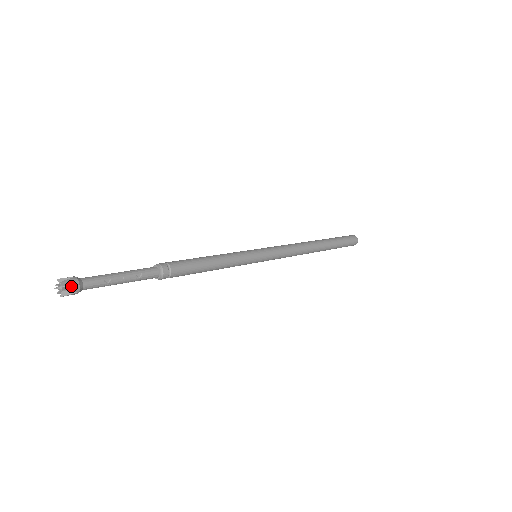
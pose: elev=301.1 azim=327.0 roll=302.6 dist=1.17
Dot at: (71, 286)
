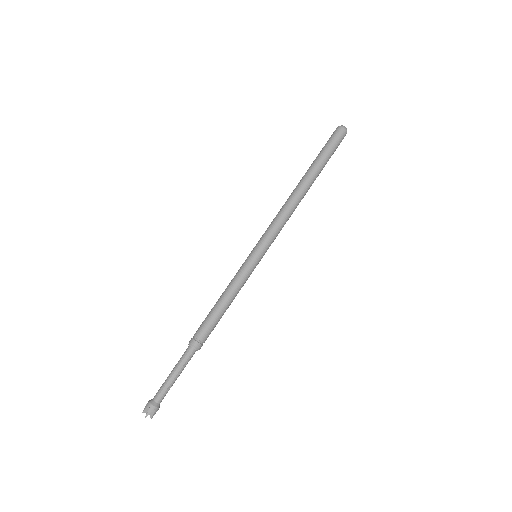
Dot at: (153, 412)
